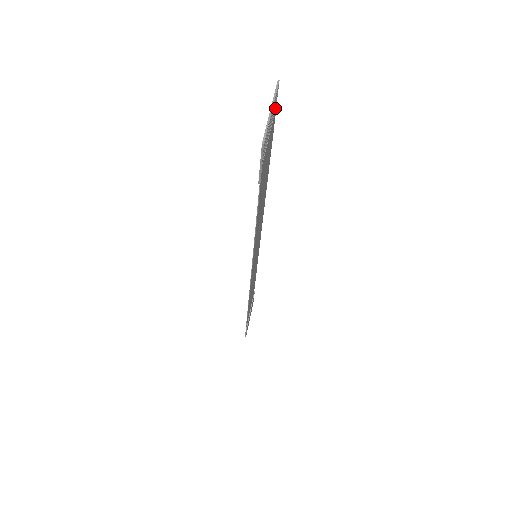
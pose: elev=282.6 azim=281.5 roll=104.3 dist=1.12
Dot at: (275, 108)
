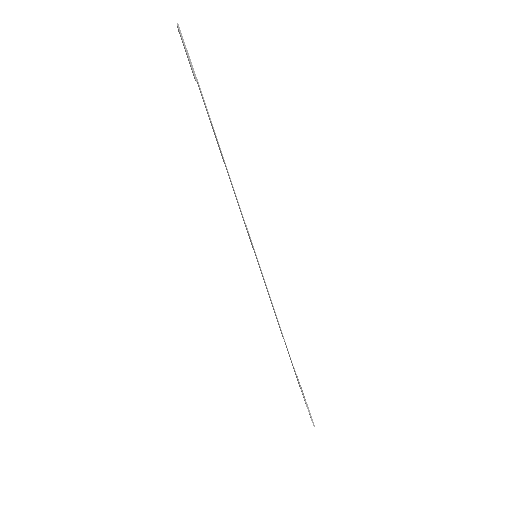
Dot at: occluded
